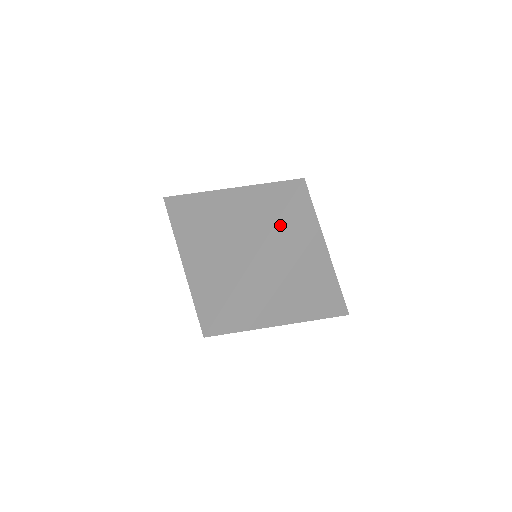
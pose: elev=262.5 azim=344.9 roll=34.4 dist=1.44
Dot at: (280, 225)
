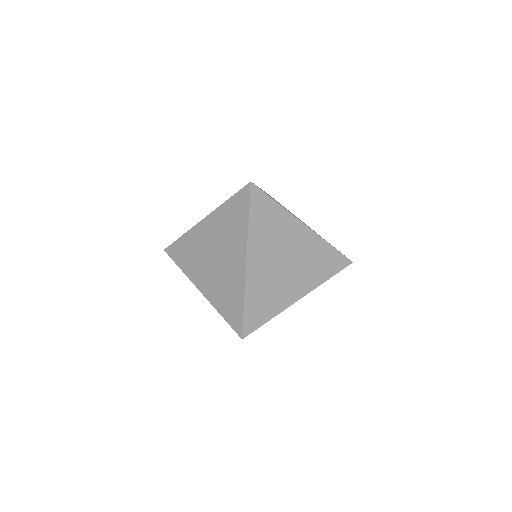
Dot at: (323, 282)
